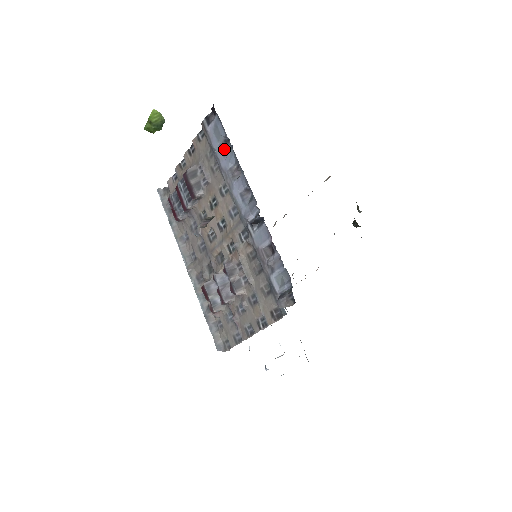
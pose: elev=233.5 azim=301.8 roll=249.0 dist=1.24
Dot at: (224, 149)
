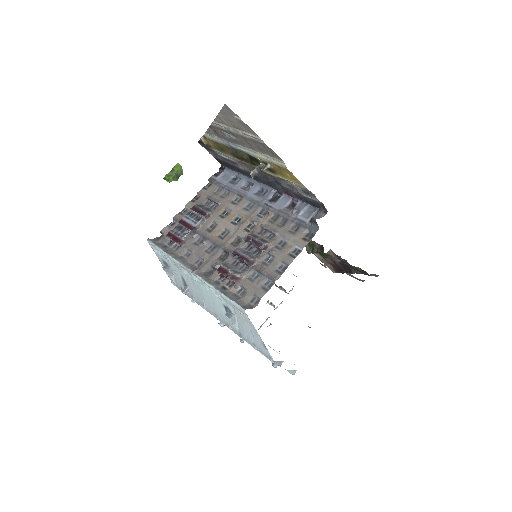
Dot at: (233, 183)
